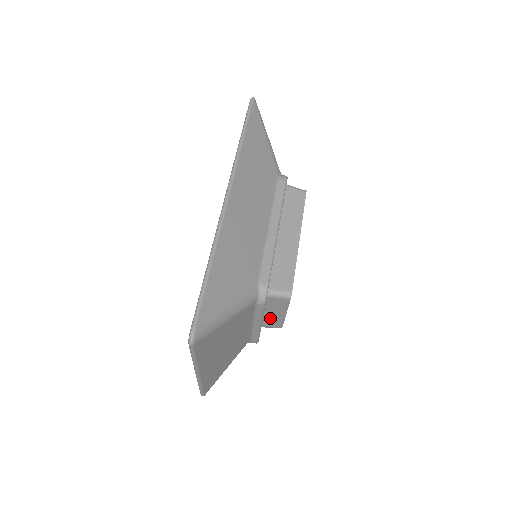
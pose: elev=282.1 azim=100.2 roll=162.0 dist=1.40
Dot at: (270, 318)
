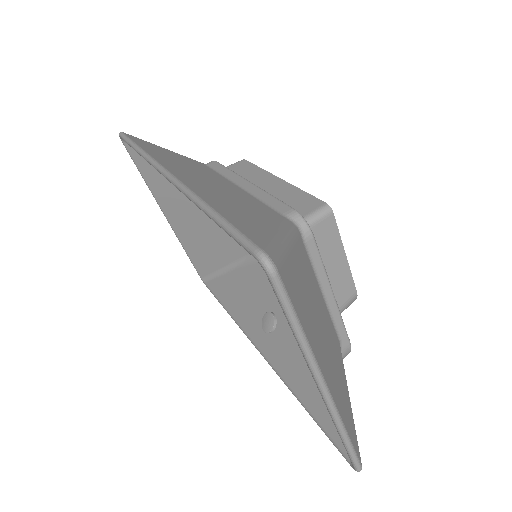
Dot at: (334, 281)
